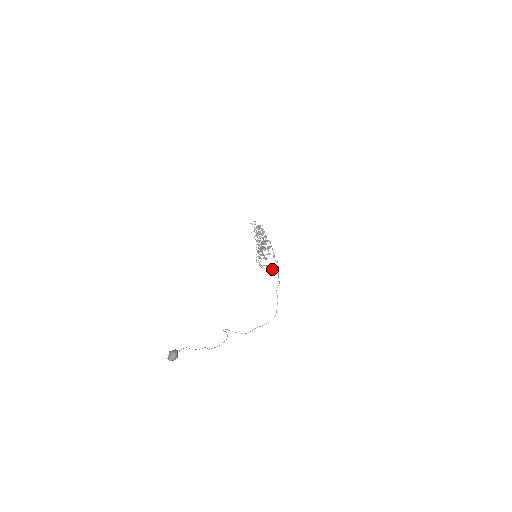
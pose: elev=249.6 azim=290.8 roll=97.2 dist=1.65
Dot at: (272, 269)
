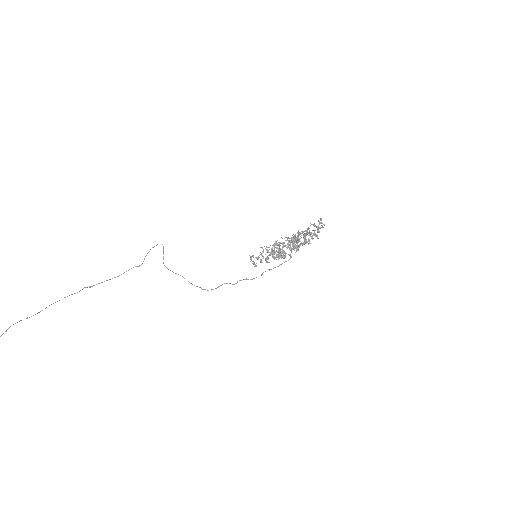
Dot at: (256, 266)
